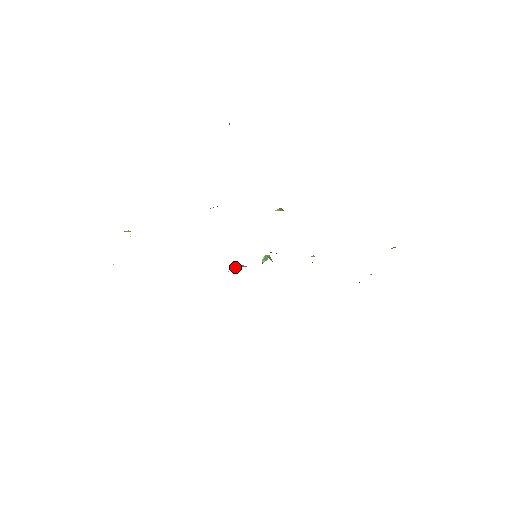
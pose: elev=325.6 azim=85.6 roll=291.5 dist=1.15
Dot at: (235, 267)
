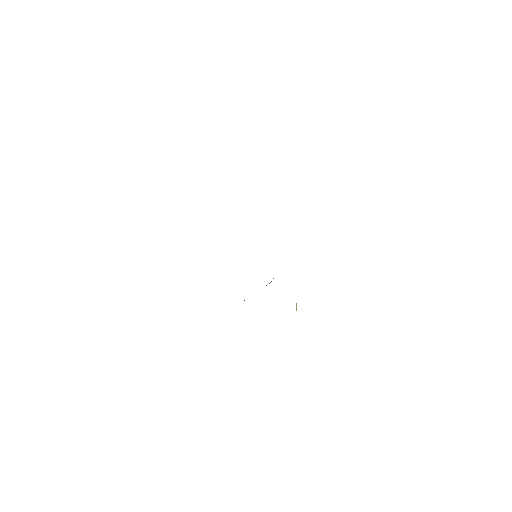
Dot at: occluded
